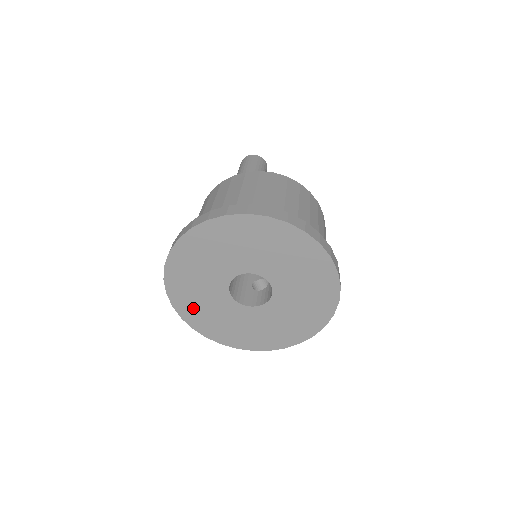
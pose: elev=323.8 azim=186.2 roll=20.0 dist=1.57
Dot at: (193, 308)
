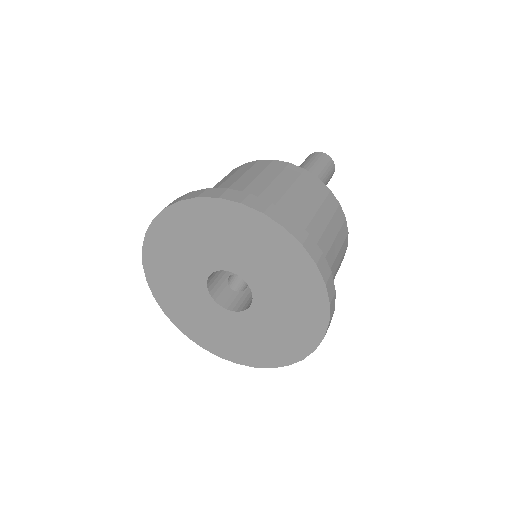
Dot at: (163, 252)
